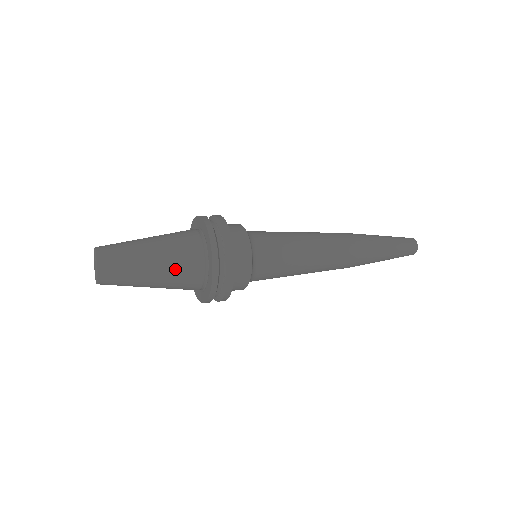
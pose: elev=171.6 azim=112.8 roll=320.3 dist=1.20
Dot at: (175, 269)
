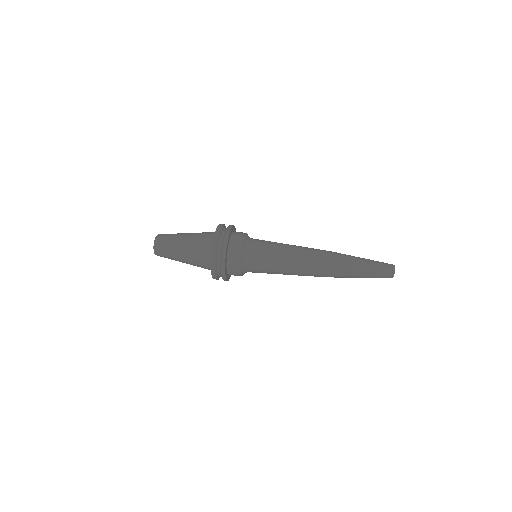
Dot at: (194, 252)
